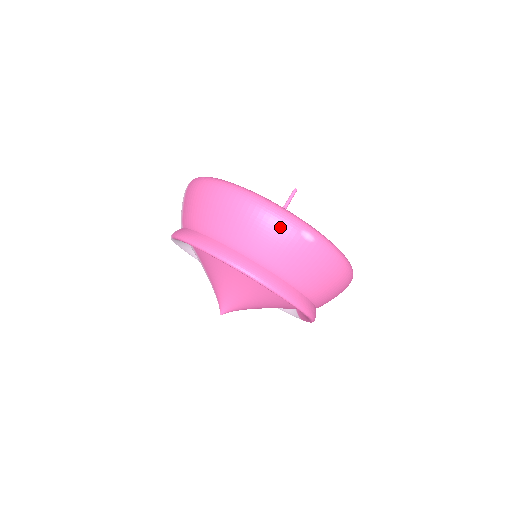
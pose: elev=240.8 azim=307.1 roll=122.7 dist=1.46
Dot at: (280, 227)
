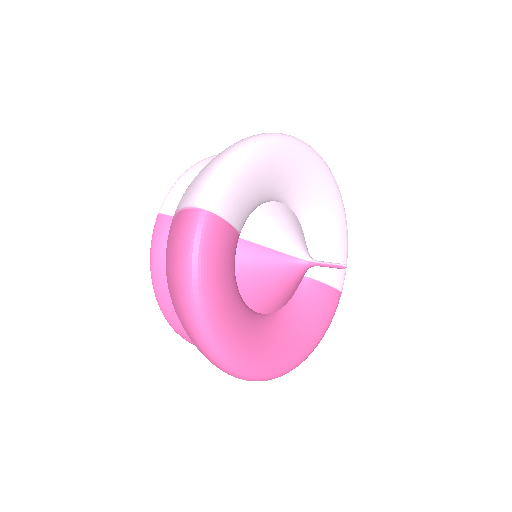
Dot at: (217, 367)
